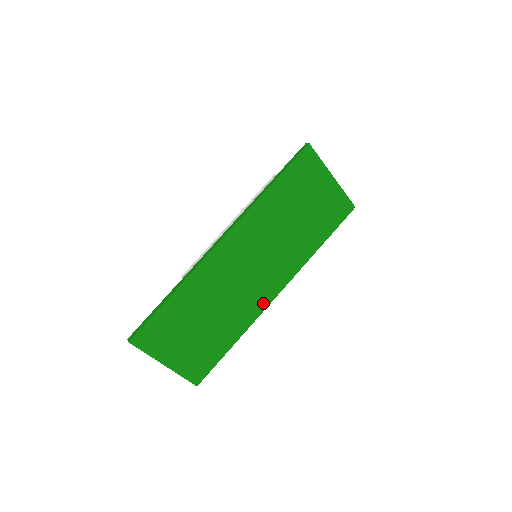
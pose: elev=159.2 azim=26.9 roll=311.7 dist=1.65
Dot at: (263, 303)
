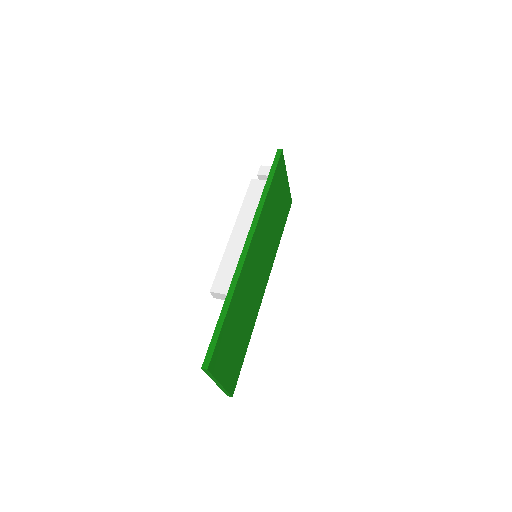
Dot at: (260, 299)
